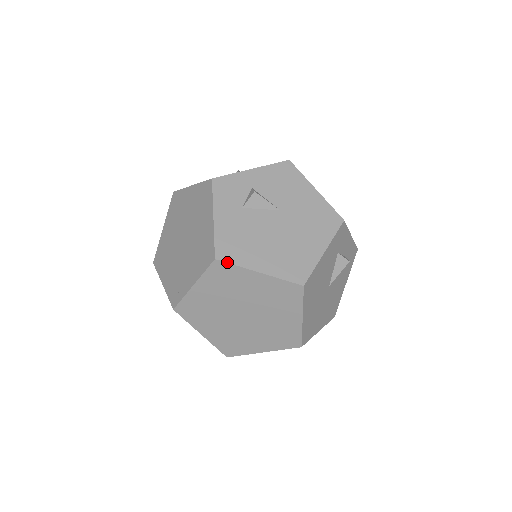
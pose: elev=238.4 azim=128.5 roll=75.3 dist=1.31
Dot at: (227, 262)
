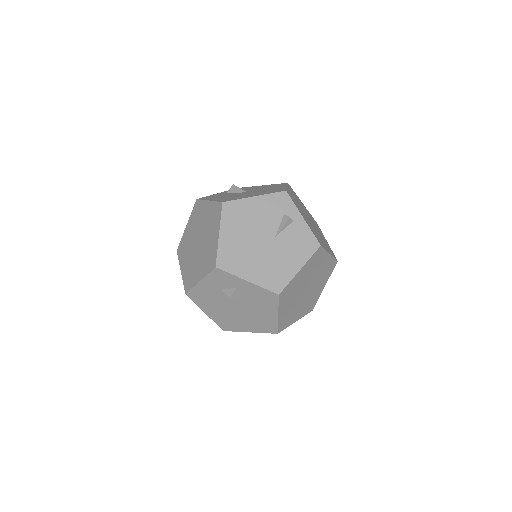
Dot at: (191, 299)
